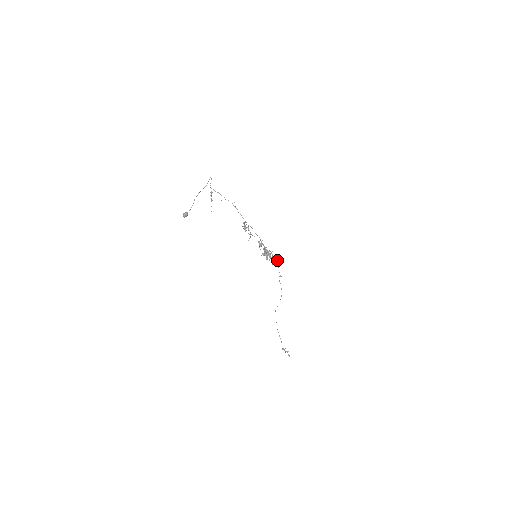
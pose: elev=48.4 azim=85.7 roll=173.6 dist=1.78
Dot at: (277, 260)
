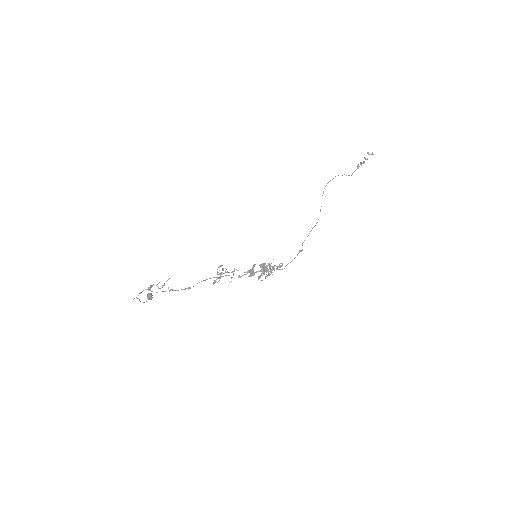
Dot at: occluded
